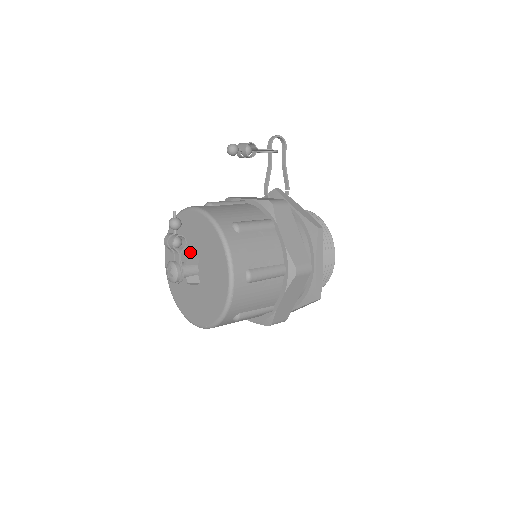
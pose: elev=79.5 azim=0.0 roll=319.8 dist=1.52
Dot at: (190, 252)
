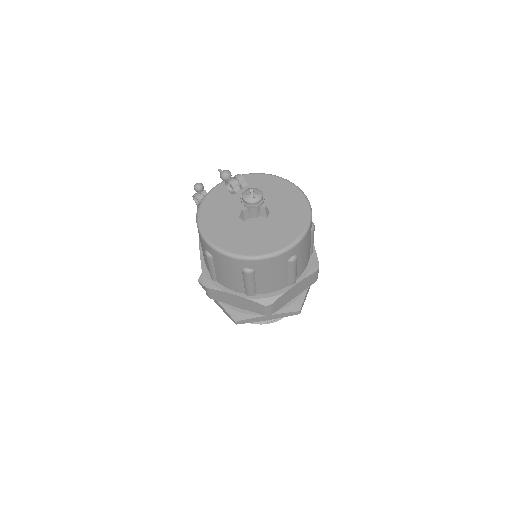
Dot at: (240, 206)
